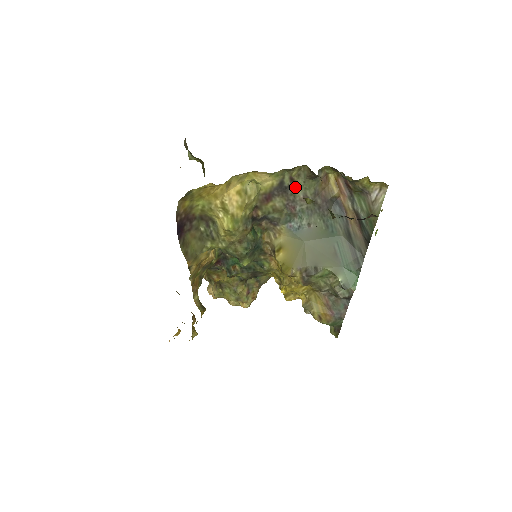
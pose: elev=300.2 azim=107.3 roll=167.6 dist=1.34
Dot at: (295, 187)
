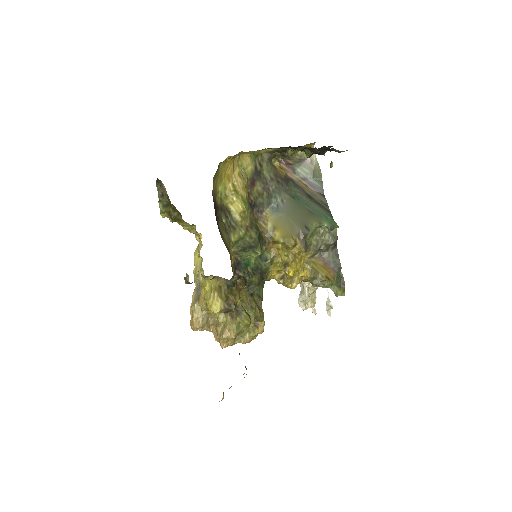
Dot at: (263, 171)
